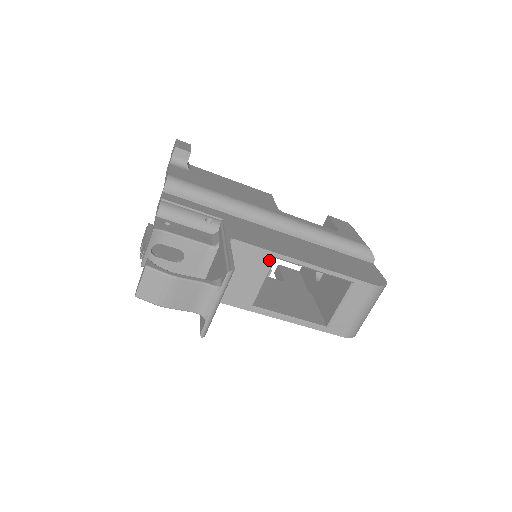
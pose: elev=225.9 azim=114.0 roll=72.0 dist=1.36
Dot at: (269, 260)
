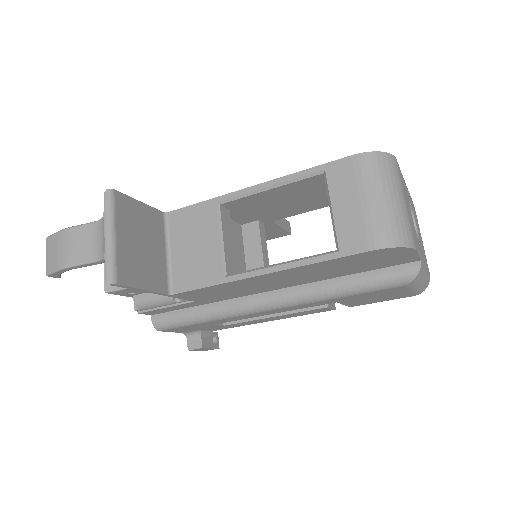
Dot at: (212, 210)
